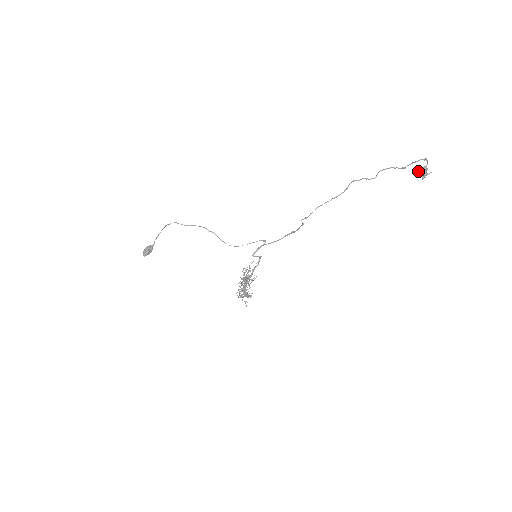
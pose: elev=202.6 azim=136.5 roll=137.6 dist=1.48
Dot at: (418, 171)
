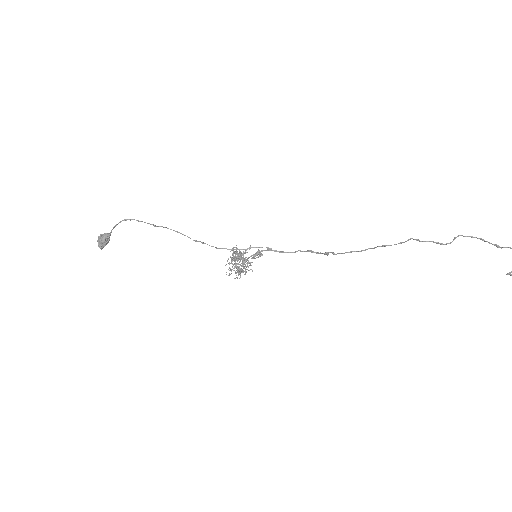
Dot at: out of frame
